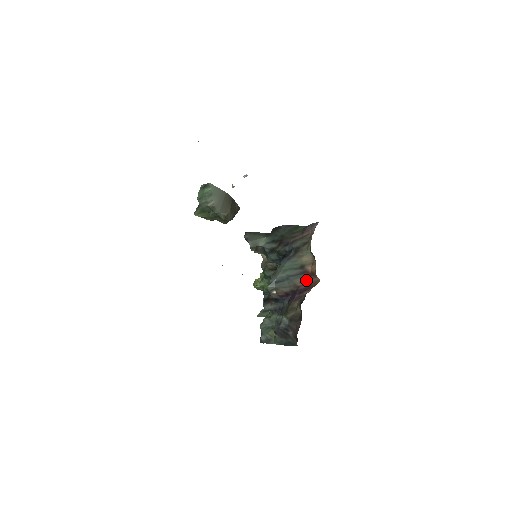
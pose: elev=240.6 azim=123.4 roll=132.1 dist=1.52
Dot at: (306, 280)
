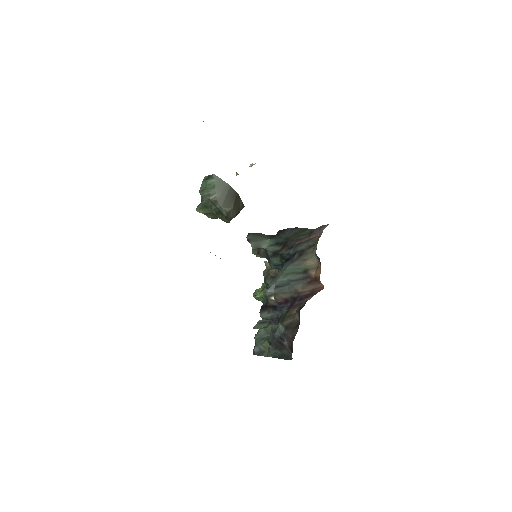
Dot at: (308, 286)
